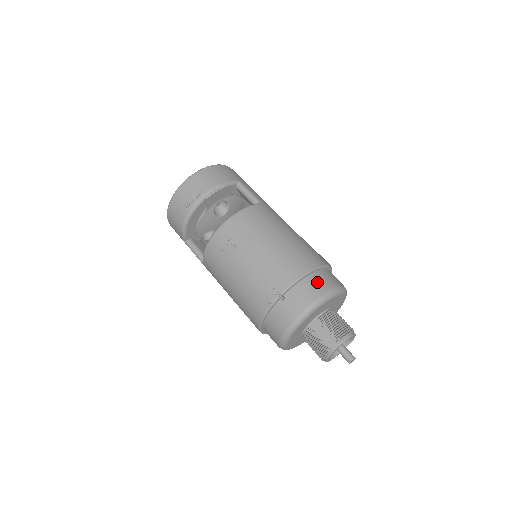
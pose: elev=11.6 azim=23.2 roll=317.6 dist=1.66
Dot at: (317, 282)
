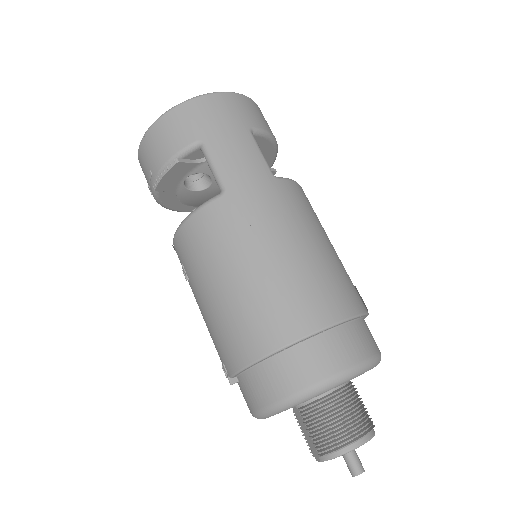
Dot at: (273, 376)
